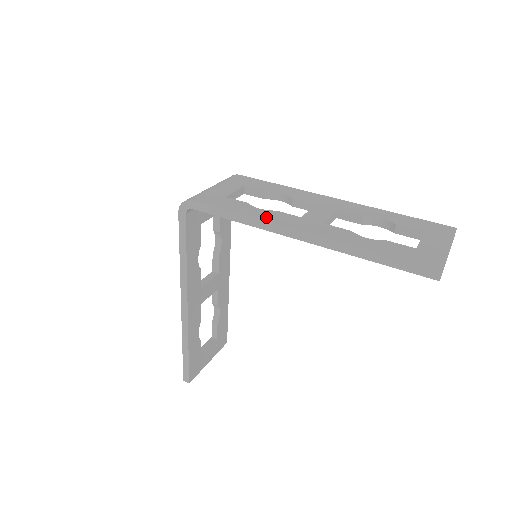
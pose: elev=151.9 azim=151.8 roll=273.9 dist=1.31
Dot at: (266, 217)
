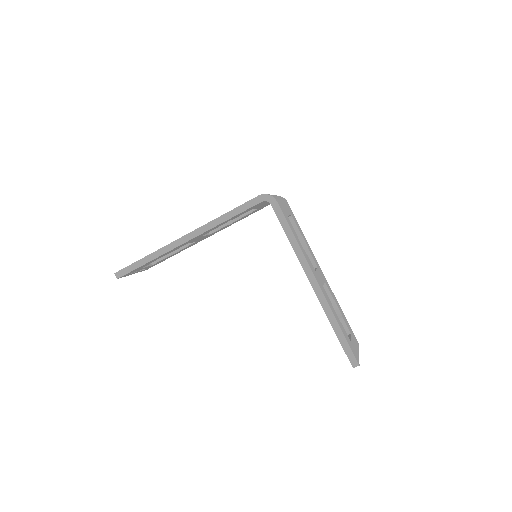
Dot at: (305, 254)
